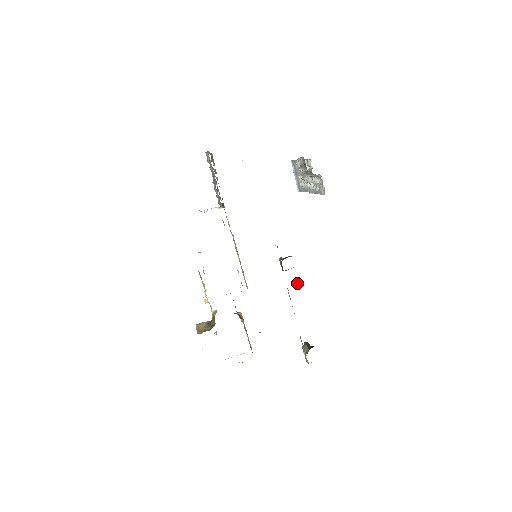
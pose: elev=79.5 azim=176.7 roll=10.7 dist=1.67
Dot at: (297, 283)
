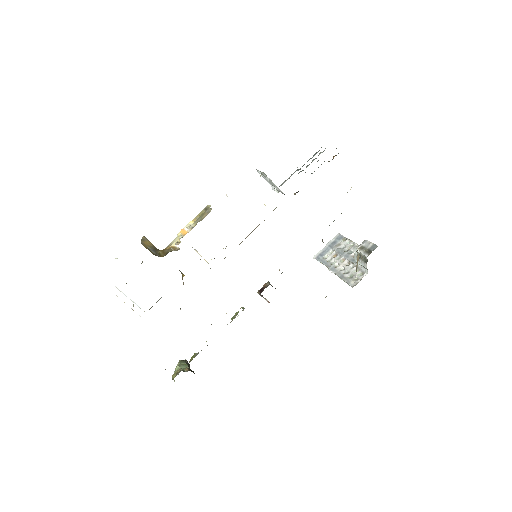
Dot at: occluded
